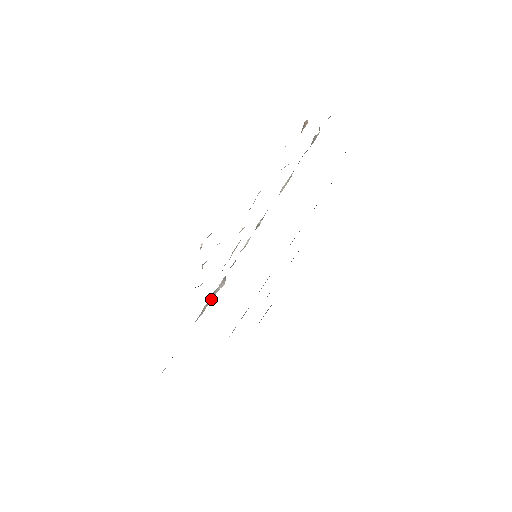
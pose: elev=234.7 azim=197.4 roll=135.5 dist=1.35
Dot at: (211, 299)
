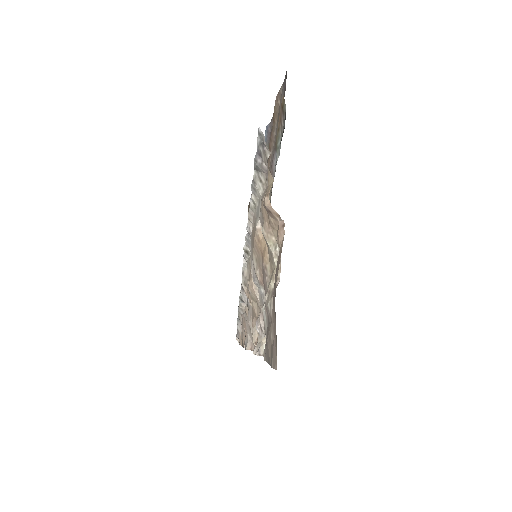
Dot at: (242, 302)
